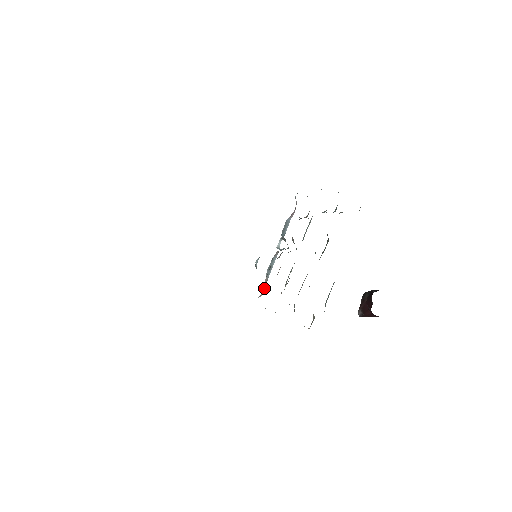
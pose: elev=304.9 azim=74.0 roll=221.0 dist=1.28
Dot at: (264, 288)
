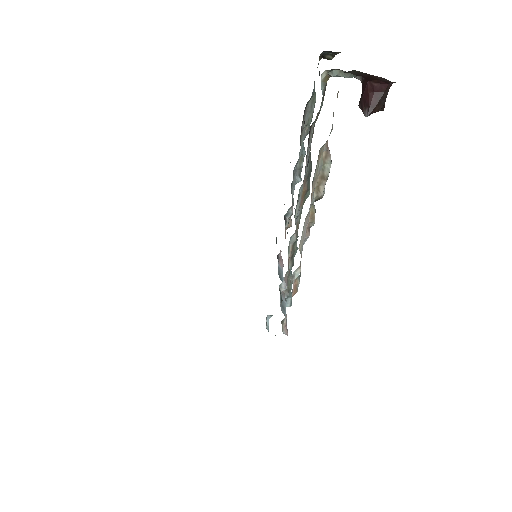
Dot at: occluded
